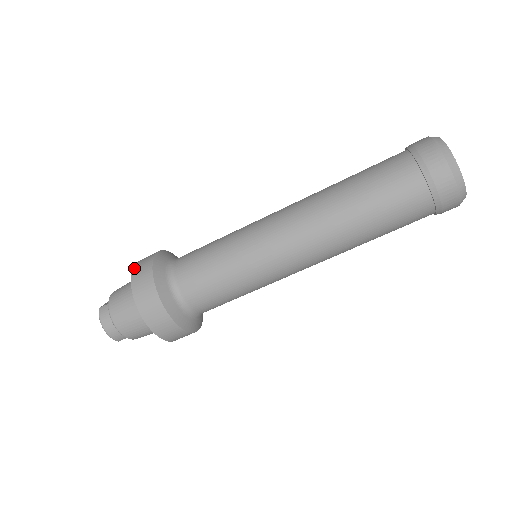
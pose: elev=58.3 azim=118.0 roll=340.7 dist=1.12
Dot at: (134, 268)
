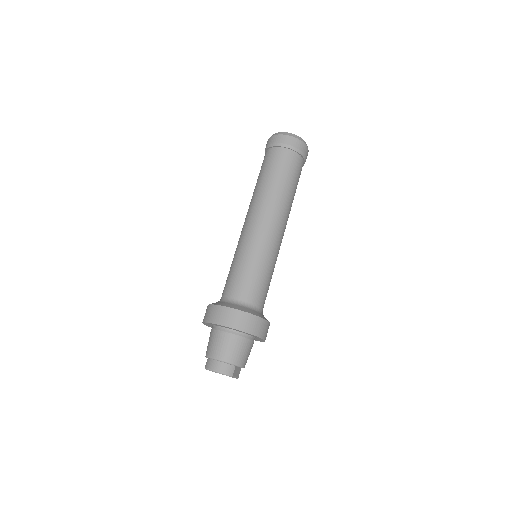
Dot at: occluded
